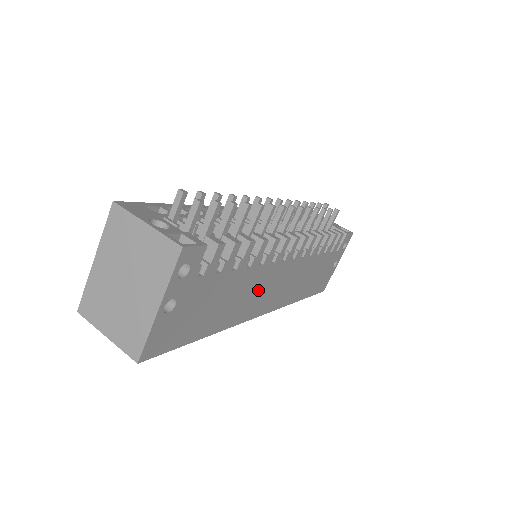
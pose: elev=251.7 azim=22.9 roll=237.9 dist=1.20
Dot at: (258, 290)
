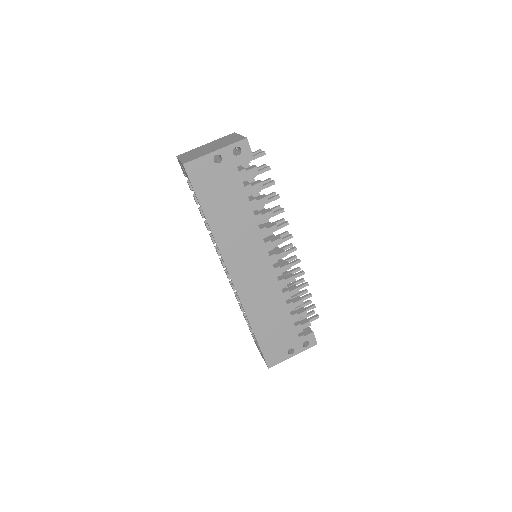
Dot at: (245, 246)
